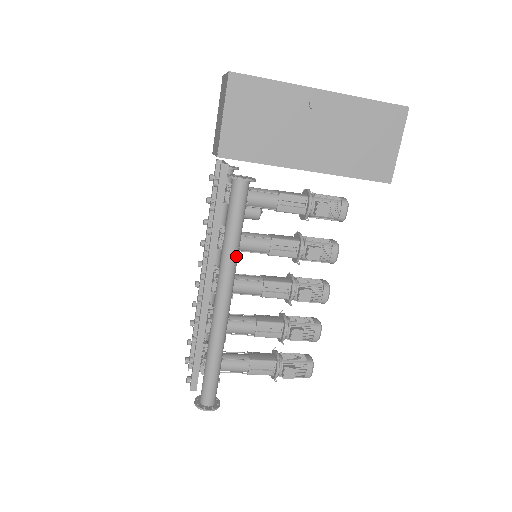
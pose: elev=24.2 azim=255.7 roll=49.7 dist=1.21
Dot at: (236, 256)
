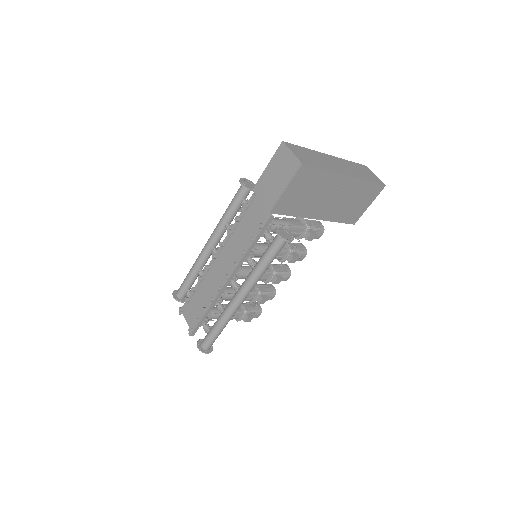
Dot at: (261, 276)
